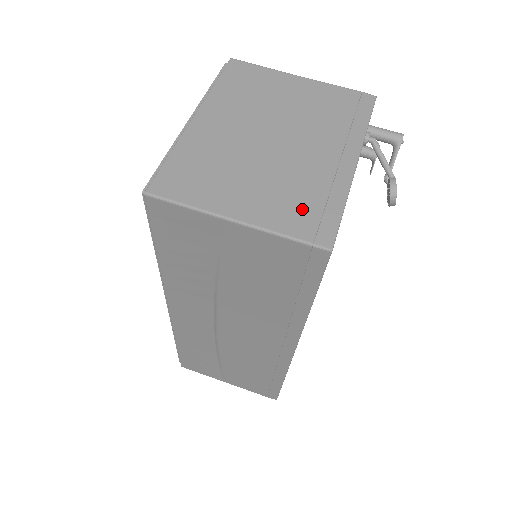
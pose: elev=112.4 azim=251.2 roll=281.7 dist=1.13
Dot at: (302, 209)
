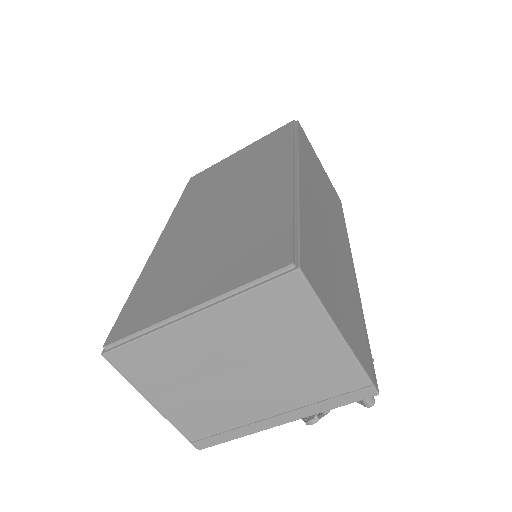
Dot at: (205, 426)
